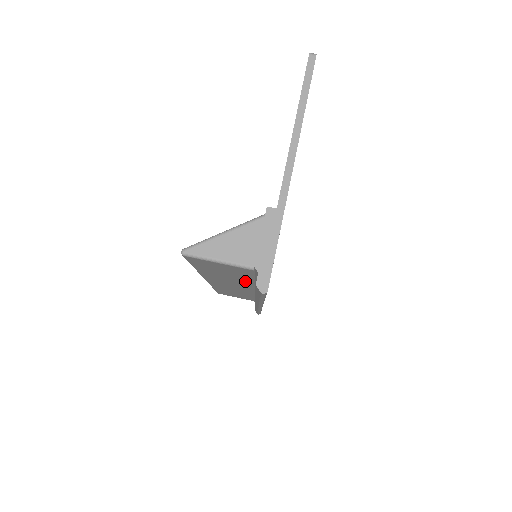
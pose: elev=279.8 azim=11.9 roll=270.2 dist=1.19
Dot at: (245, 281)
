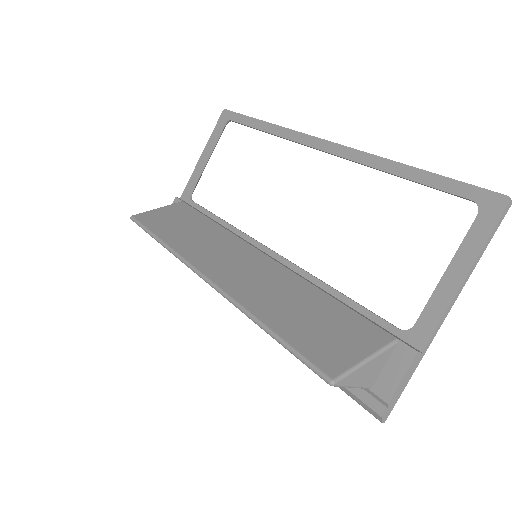
Dot at: occluded
